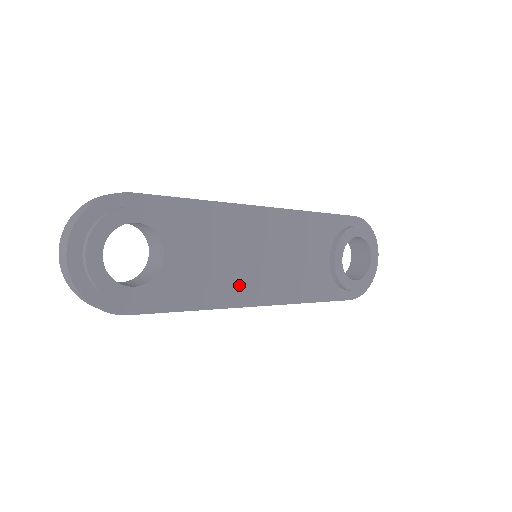
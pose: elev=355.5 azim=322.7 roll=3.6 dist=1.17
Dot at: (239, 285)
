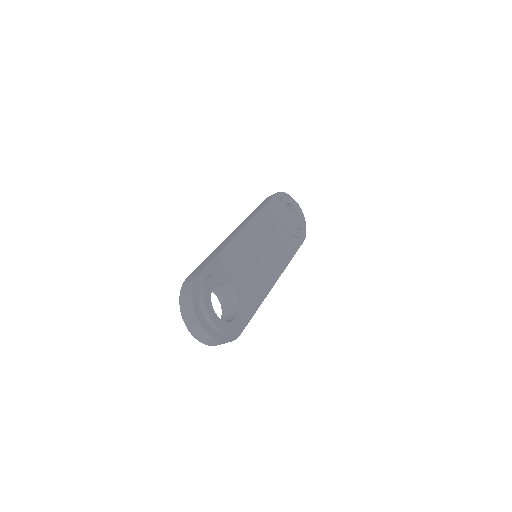
Dot at: (264, 278)
